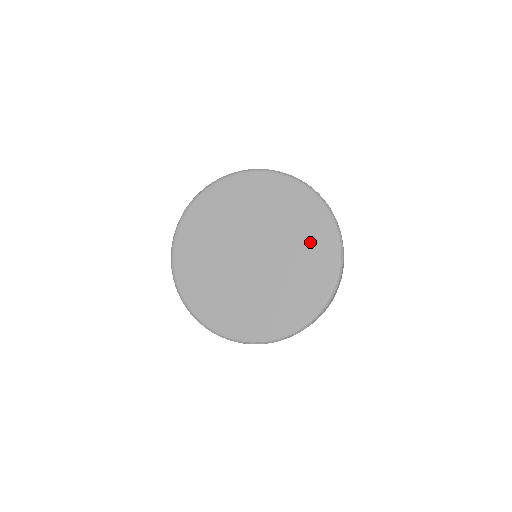
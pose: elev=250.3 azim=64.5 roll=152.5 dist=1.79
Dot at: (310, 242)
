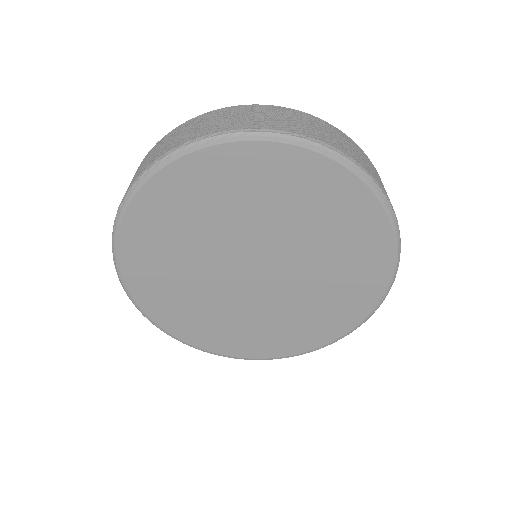
Dot at: (337, 299)
